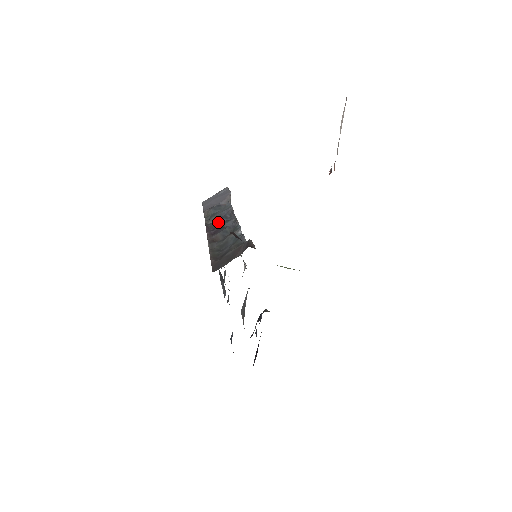
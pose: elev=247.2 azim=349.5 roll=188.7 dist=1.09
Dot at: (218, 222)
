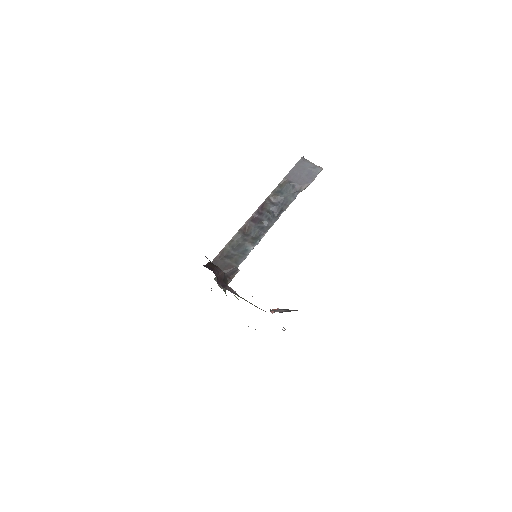
Dot at: (271, 208)
